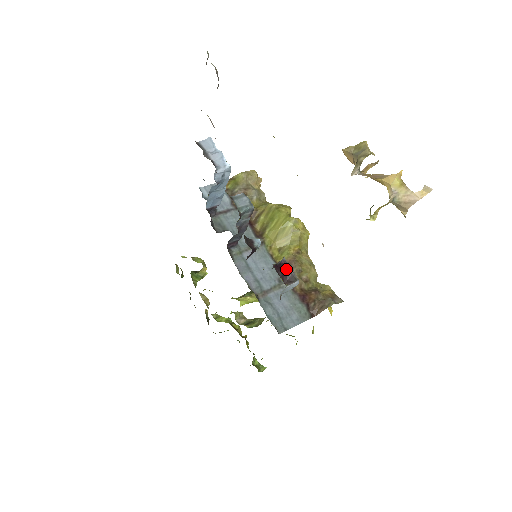
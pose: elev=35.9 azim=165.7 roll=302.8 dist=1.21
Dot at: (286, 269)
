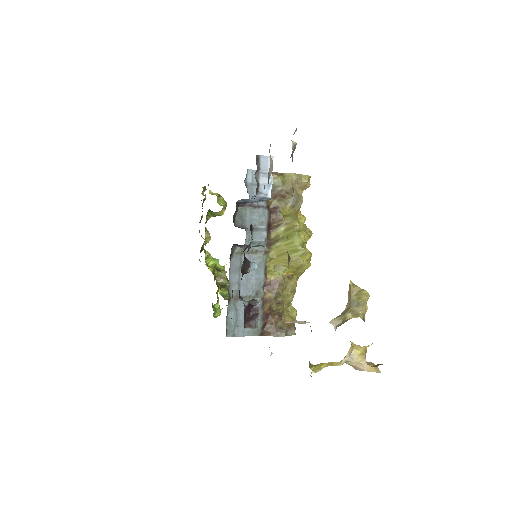
Dot at: (254, 314)
